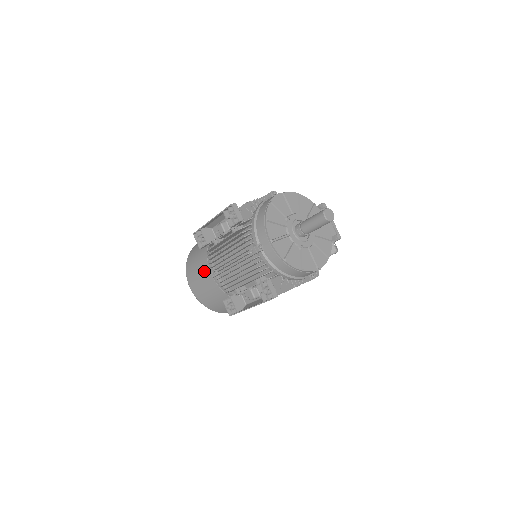
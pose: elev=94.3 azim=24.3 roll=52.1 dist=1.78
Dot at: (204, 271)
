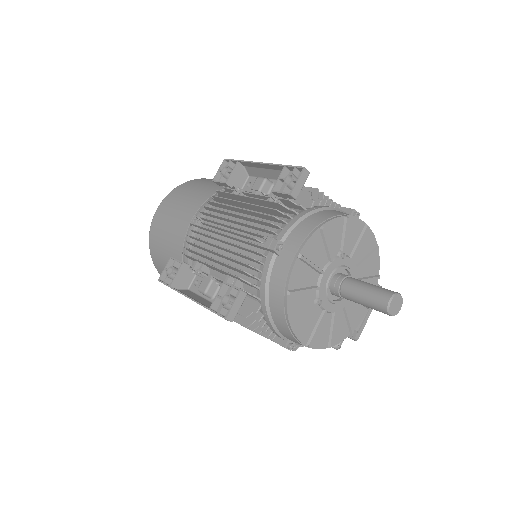
Dot at: (190, 207)
